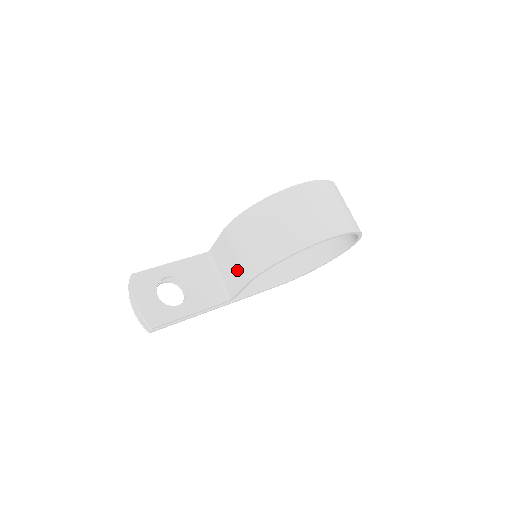
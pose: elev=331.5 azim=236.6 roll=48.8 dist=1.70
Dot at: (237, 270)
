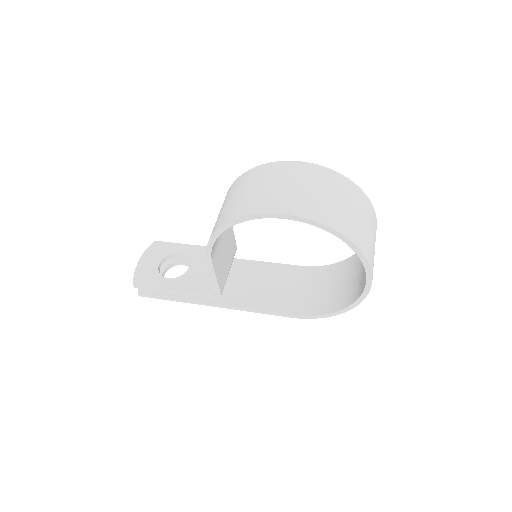
Dot at: occluded
